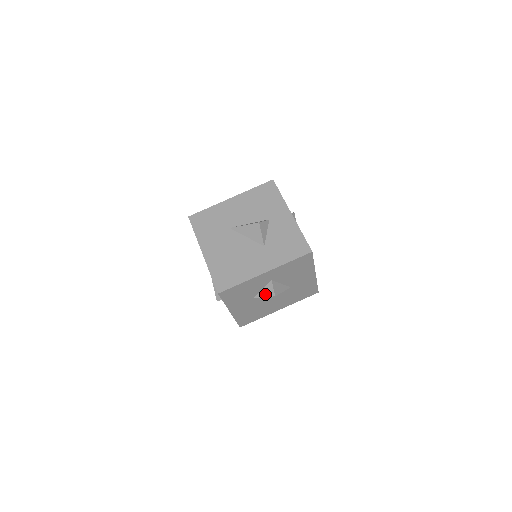
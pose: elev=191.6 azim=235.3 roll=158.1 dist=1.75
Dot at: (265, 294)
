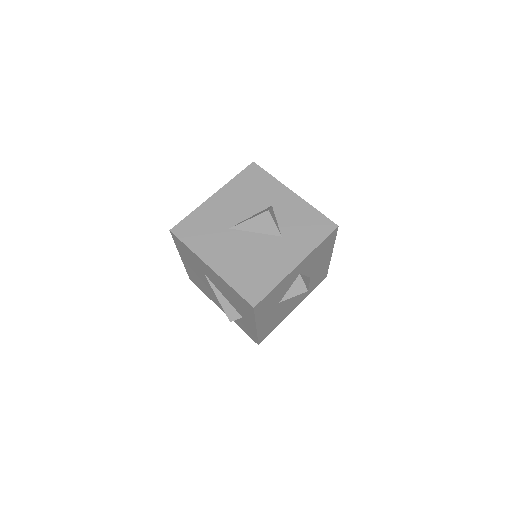
Dot at: (294, 293)
